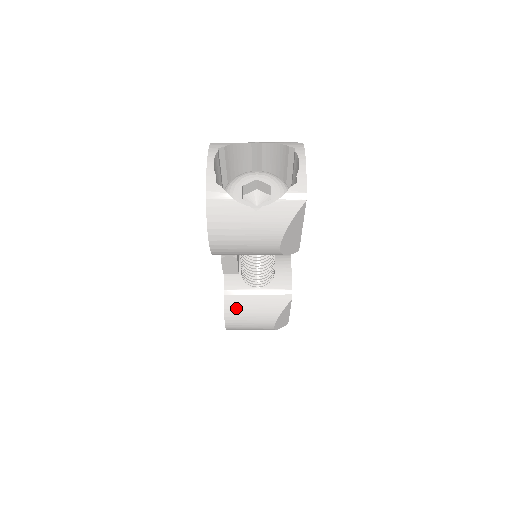
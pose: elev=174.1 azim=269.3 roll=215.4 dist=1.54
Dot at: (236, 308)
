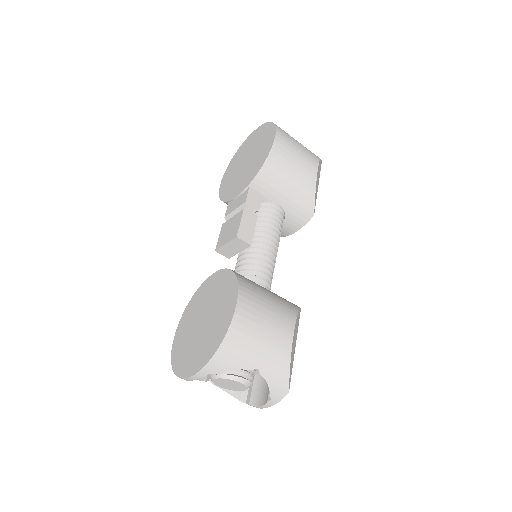
Dot at: (249, 283)
